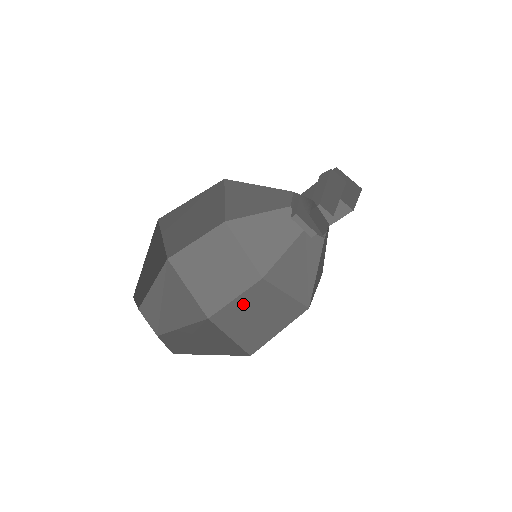
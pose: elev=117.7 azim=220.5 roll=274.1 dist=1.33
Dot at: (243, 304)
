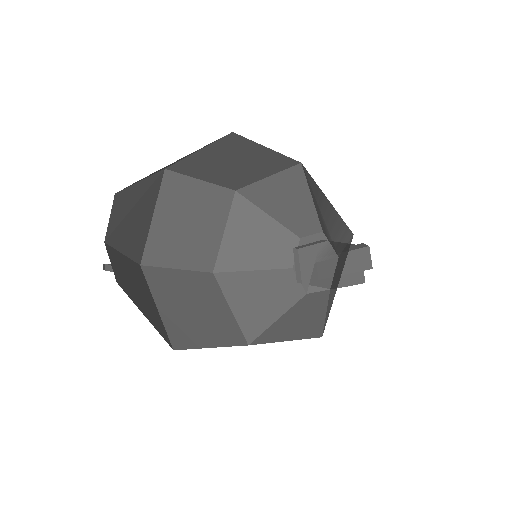
Dot at: (185, 283)
